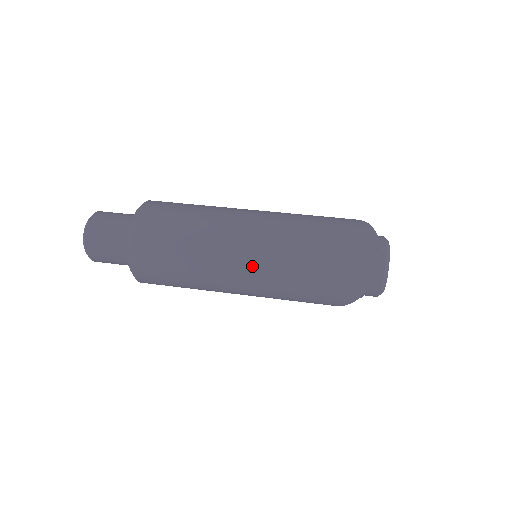
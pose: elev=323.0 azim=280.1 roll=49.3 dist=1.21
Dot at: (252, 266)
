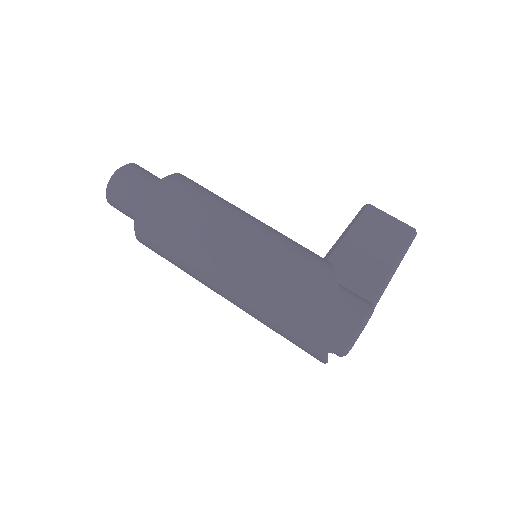
Dot at: occluded
